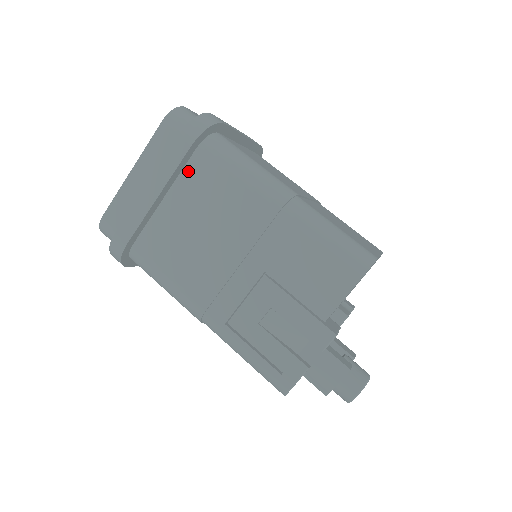
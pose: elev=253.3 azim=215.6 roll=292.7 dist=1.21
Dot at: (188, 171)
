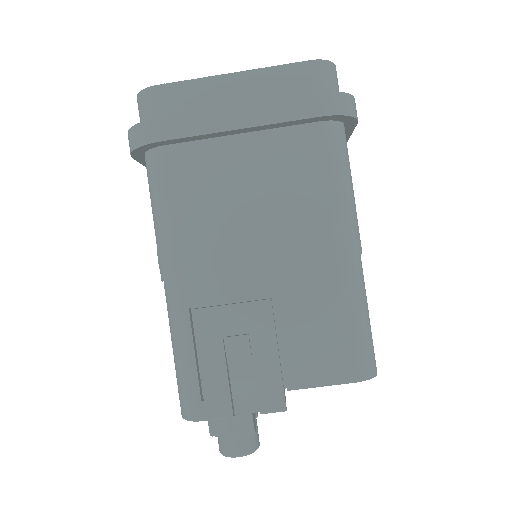
Dot at: (289, 134)
